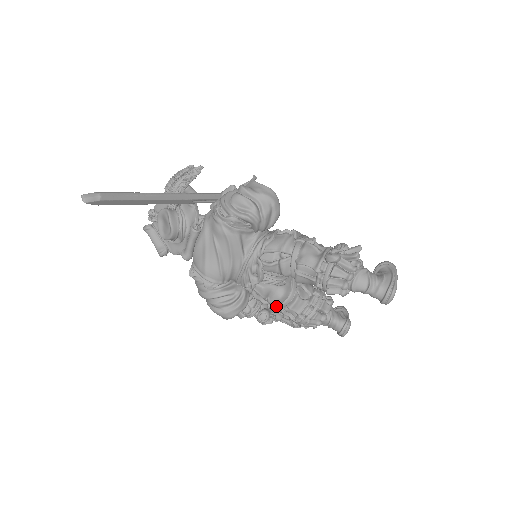
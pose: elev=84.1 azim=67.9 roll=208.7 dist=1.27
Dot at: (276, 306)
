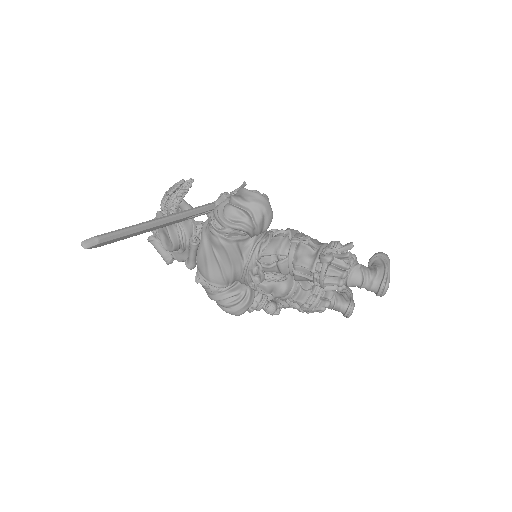
Dot at: (281, 299)
